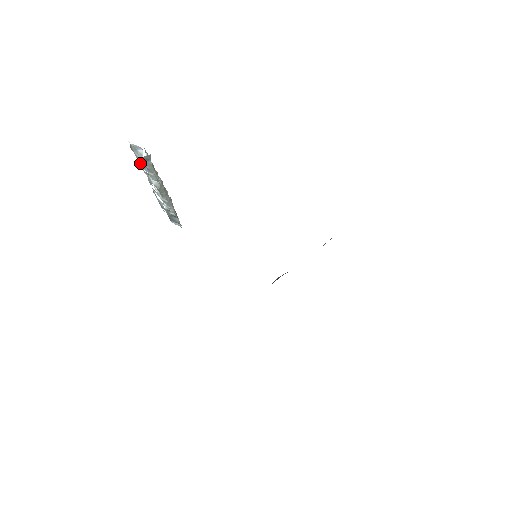
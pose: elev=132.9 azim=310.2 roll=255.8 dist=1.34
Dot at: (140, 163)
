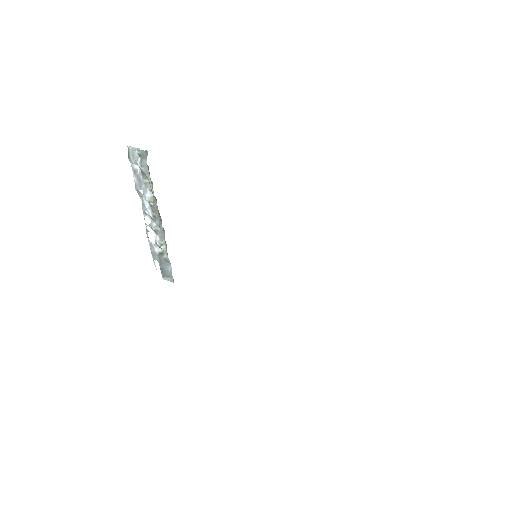
Dot at: (136, 180)
